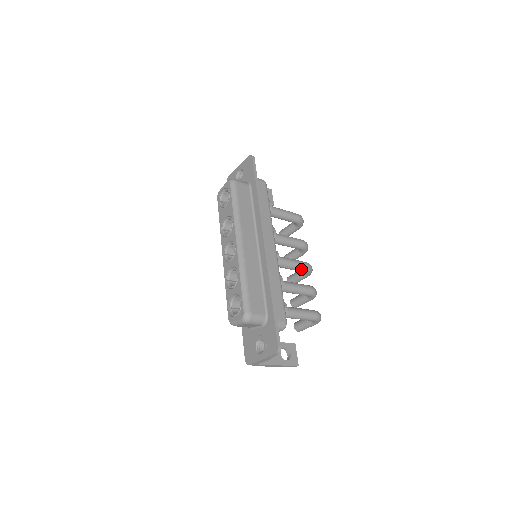
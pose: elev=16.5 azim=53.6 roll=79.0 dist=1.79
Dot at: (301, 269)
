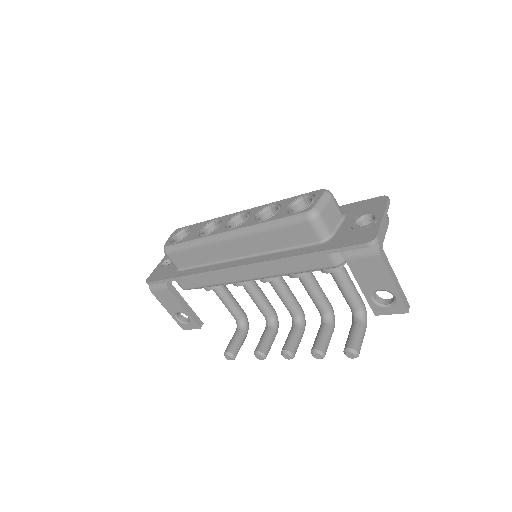
Dot at: (297, 302)
